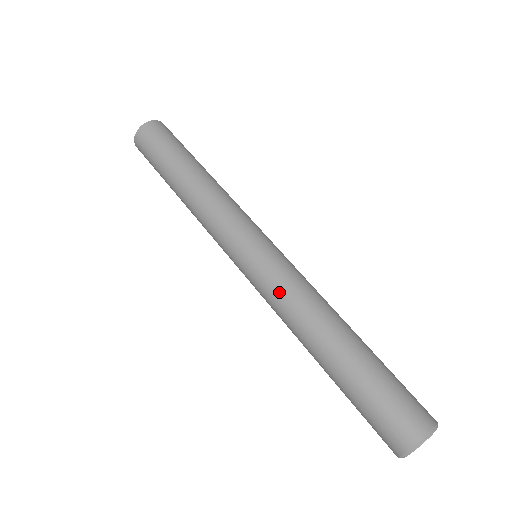
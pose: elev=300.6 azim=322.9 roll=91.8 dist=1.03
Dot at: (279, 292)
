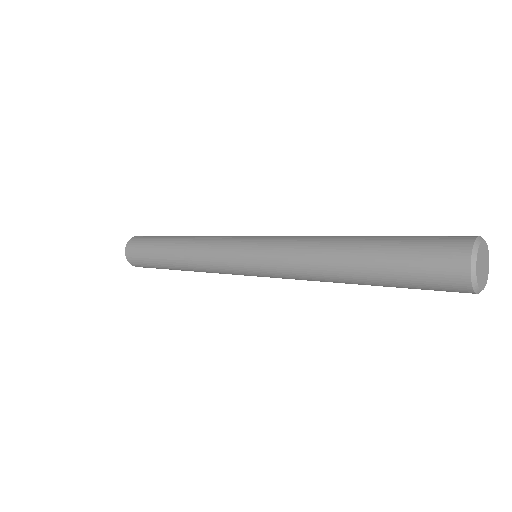
Dot at: (283, 253)
